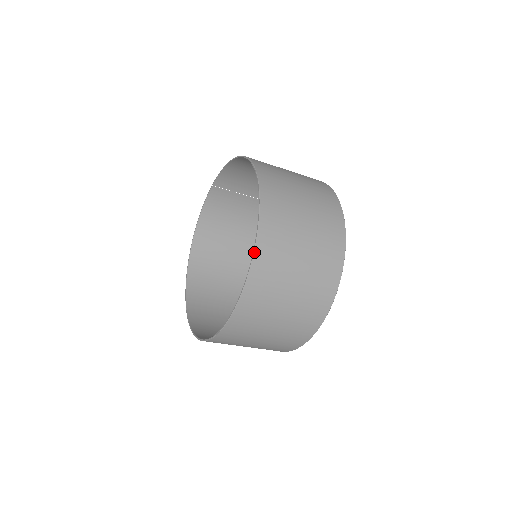
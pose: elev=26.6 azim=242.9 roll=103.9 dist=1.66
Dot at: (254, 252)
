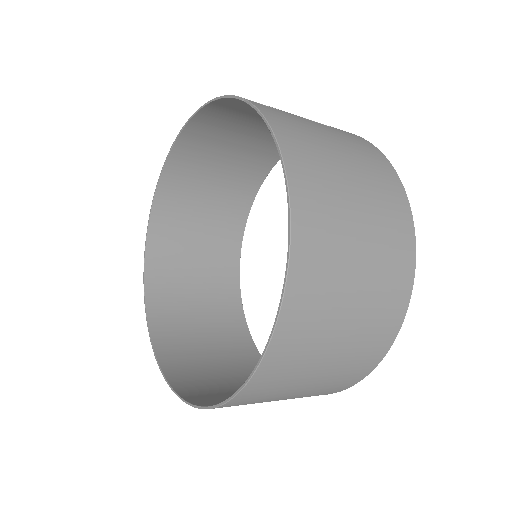
Dot at: occluded
